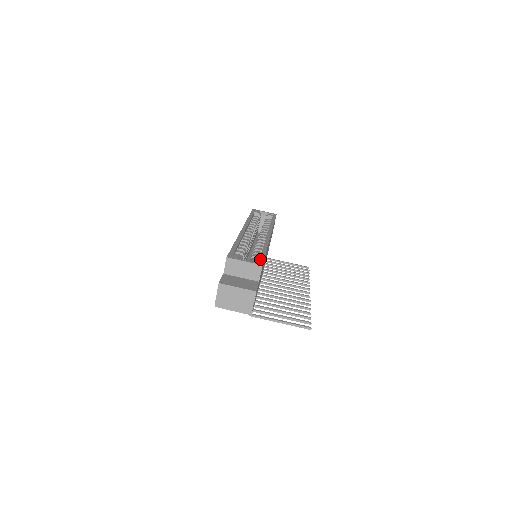
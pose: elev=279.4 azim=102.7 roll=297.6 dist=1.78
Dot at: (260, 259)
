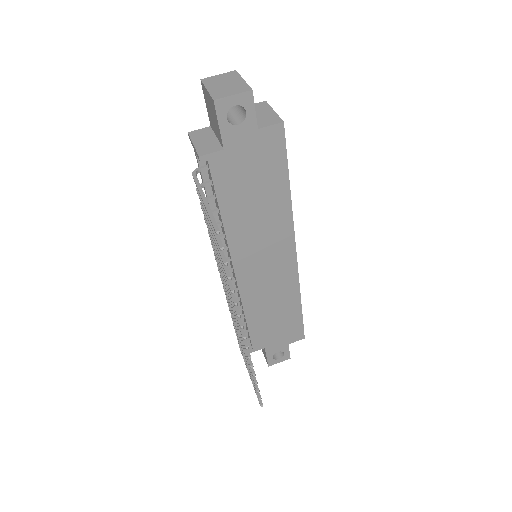
Dot at: (284, 141)
